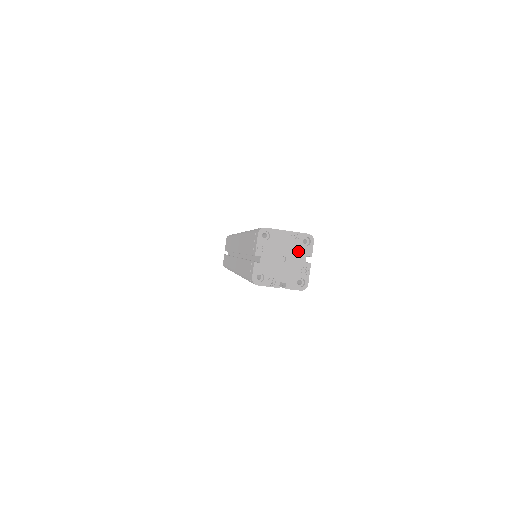
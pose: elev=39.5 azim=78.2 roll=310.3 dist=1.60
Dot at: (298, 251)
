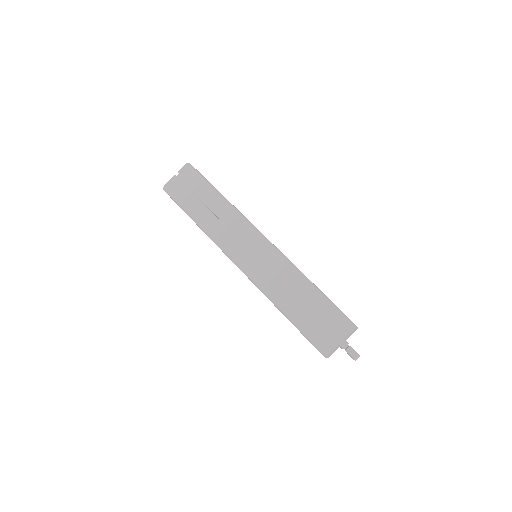
Dot at: occluded
